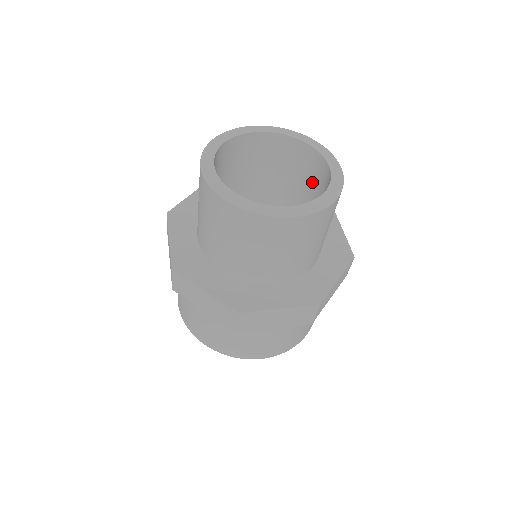
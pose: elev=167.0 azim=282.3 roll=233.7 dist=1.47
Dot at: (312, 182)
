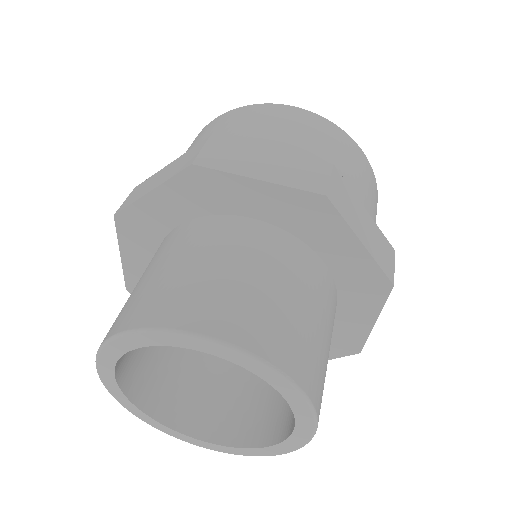
Dot at: occluded
